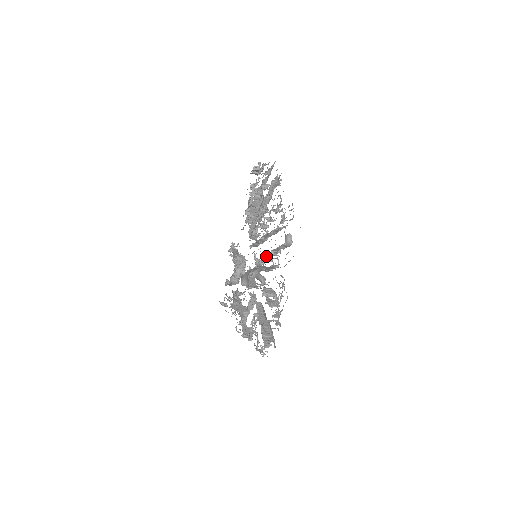
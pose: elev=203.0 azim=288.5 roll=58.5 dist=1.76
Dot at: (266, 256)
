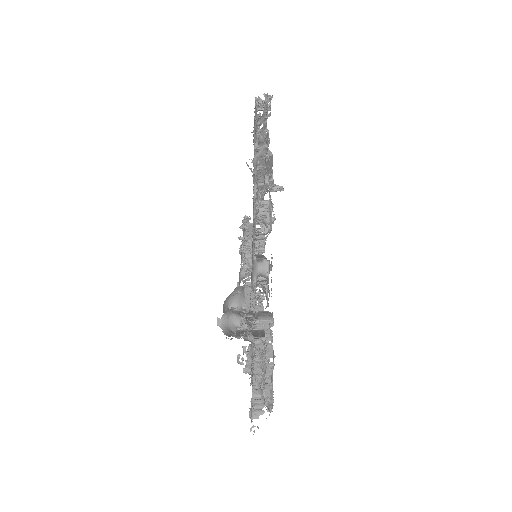
Dot at: occluded
